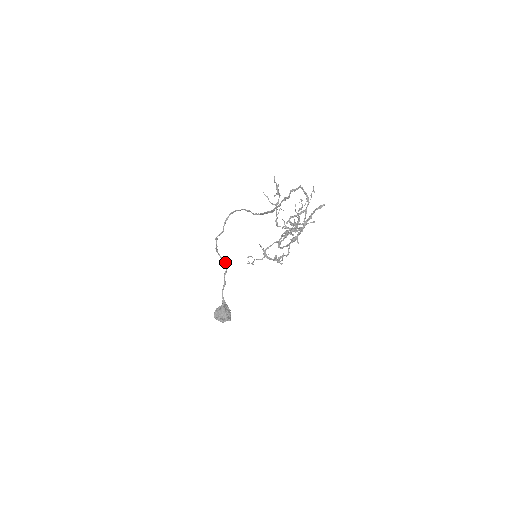
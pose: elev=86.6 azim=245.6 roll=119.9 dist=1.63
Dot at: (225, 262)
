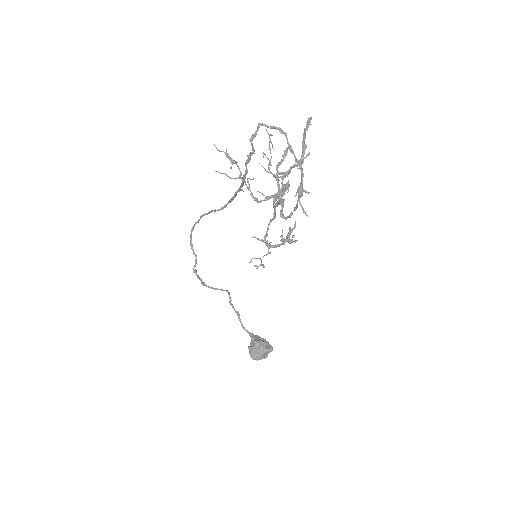
Dot at: (222, 290)
